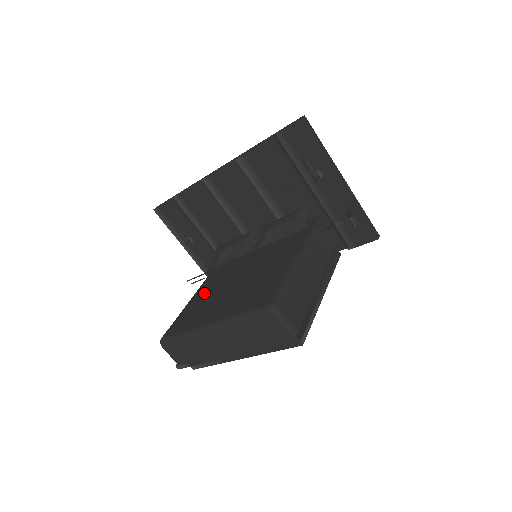
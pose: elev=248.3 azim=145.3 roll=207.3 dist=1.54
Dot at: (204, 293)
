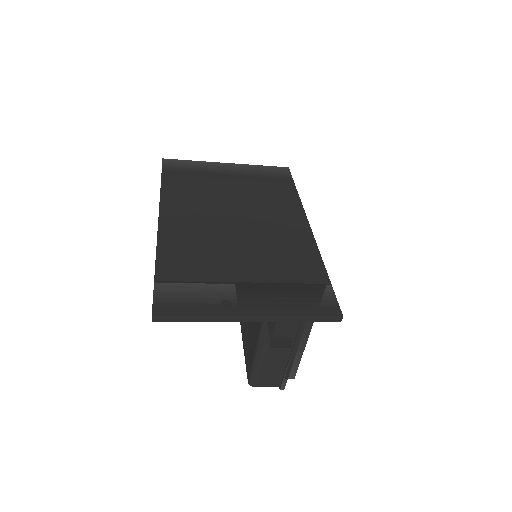
Dot at: occluded
